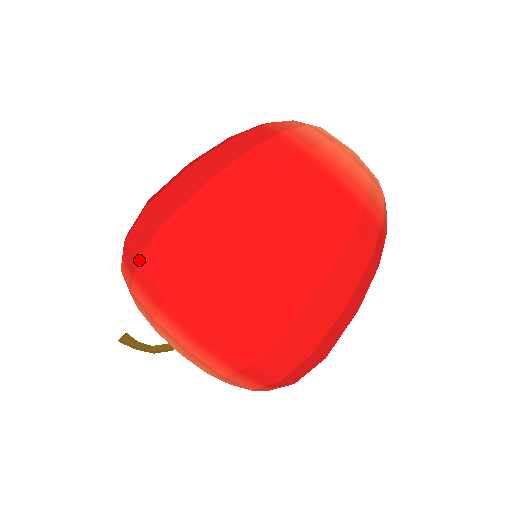
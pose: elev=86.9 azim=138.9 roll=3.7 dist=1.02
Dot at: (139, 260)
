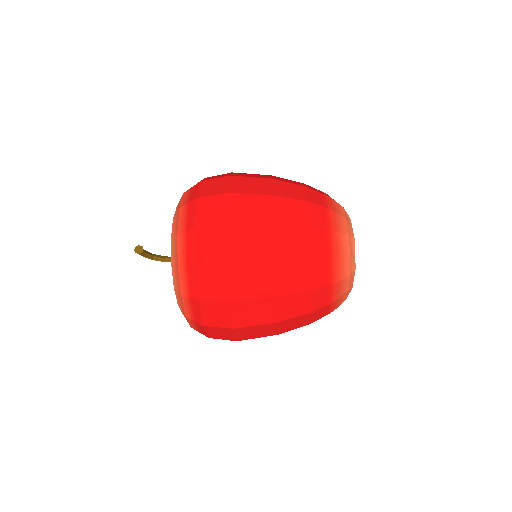
Dot at: (202, 302)
